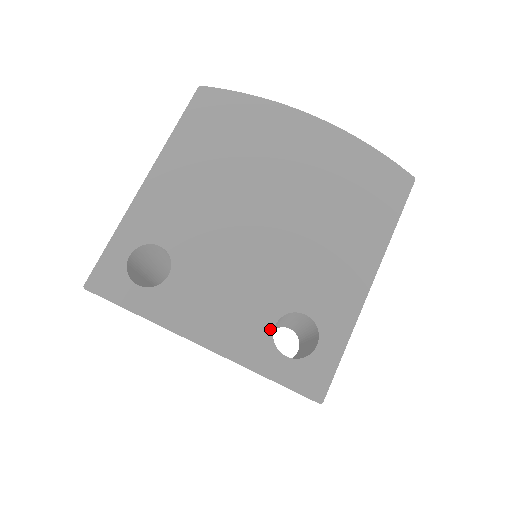
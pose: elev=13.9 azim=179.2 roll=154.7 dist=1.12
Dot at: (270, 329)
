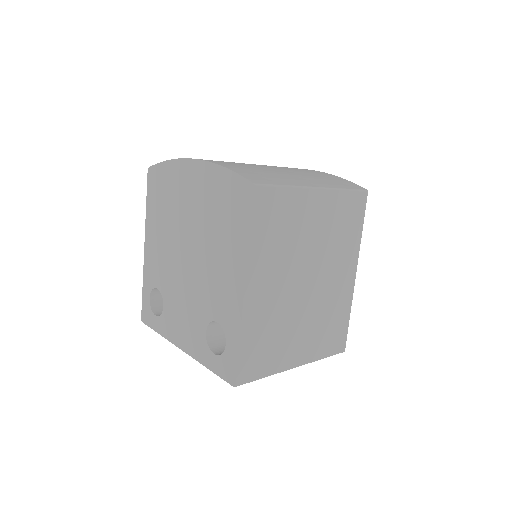
Dot at: (204, 335)
